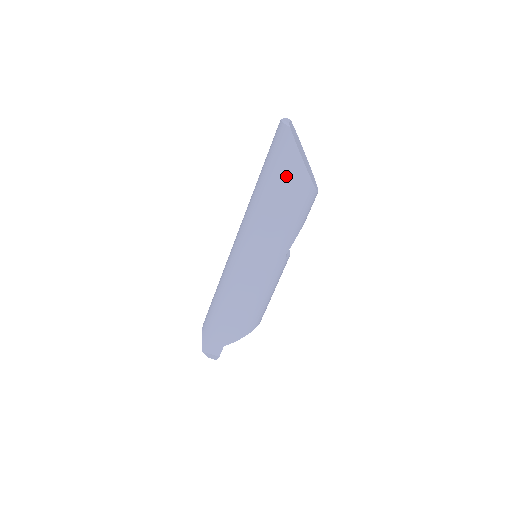
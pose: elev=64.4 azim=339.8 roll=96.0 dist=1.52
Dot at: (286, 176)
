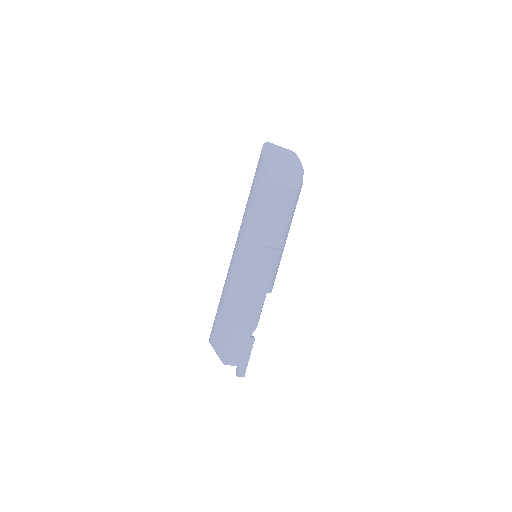
Dot at: (256, 173)
